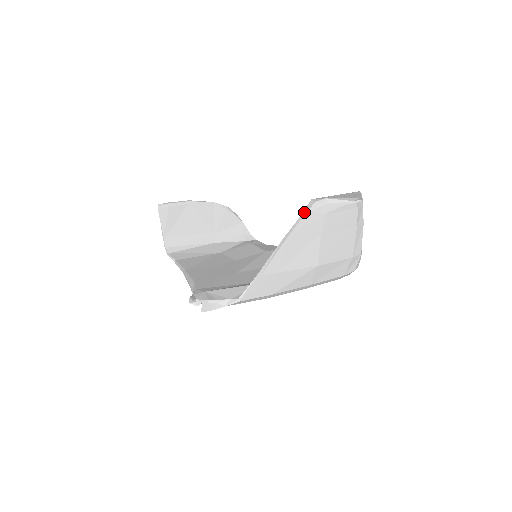
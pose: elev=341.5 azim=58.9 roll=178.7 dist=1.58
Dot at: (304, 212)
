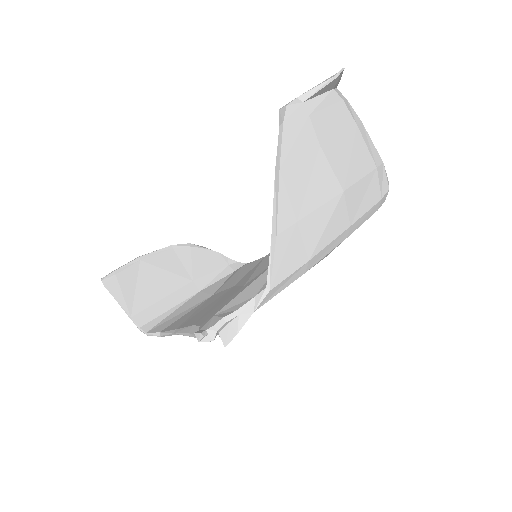
Dot at: (280, 123)
